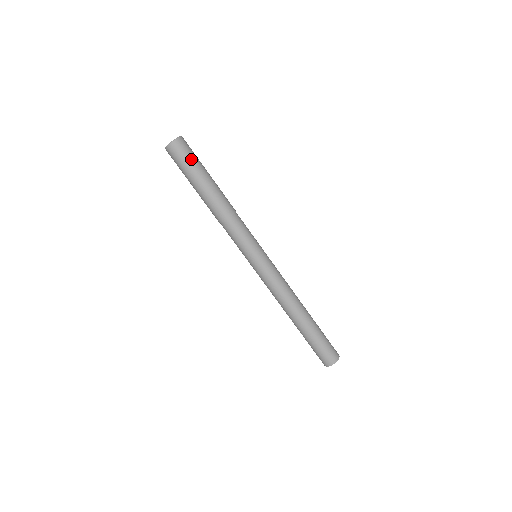
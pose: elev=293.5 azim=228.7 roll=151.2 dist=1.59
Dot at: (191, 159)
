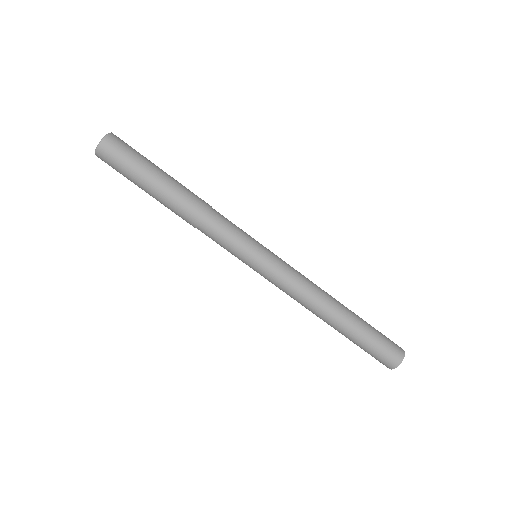
Dot at: (136, 154)
